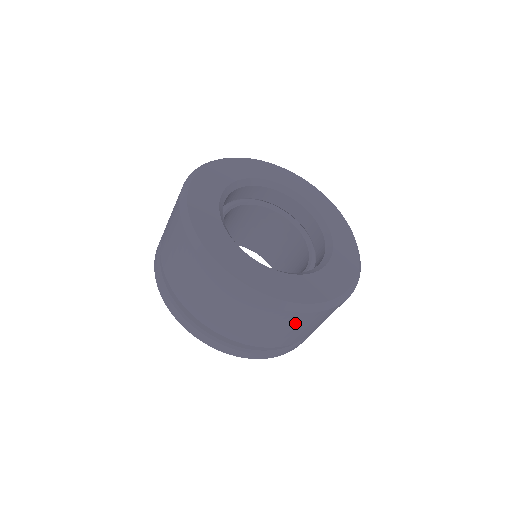
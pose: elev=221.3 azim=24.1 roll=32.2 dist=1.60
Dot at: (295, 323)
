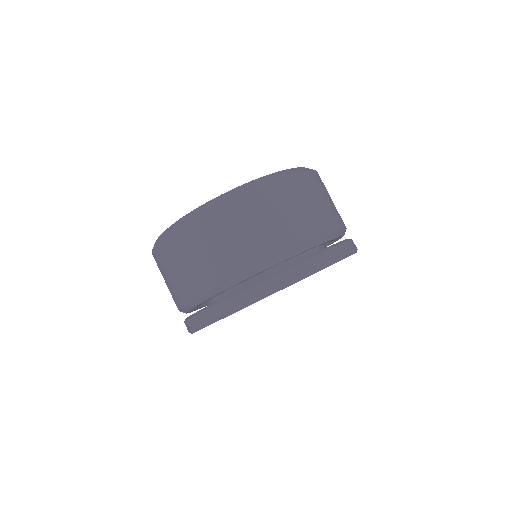
Dot at: (277, 198)
